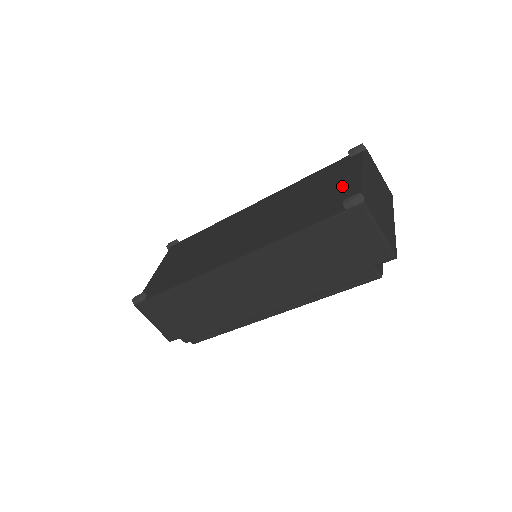
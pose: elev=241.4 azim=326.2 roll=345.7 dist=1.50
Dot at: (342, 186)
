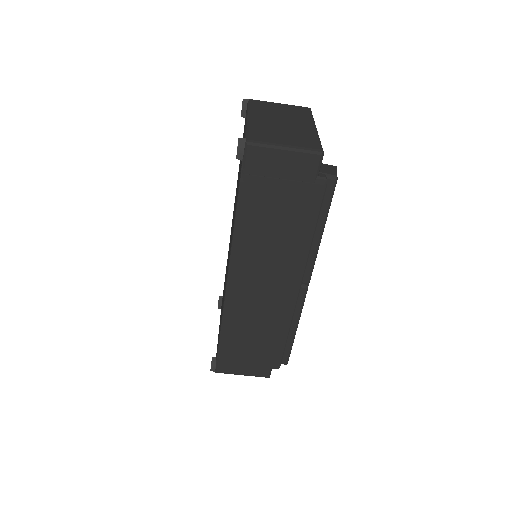
Dot at: occluded
